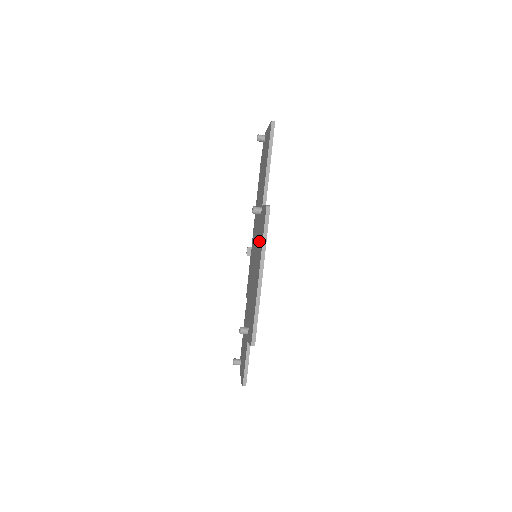
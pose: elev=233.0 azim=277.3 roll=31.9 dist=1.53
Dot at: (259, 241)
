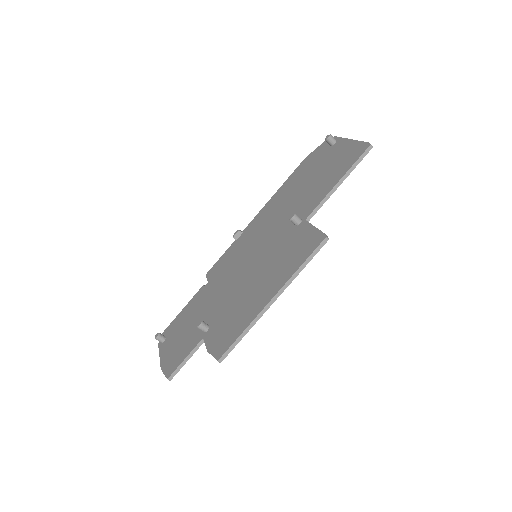
Dot at: (283, 255)
